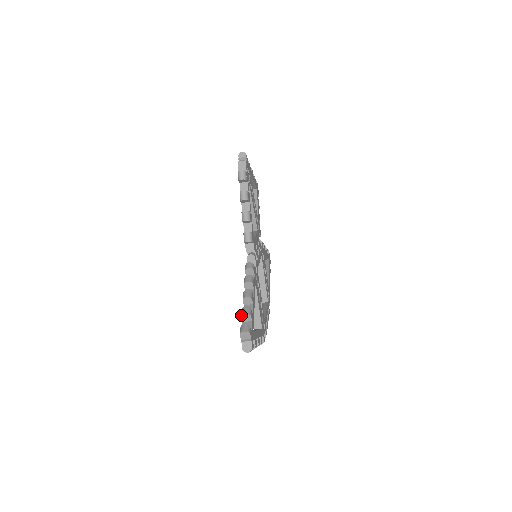
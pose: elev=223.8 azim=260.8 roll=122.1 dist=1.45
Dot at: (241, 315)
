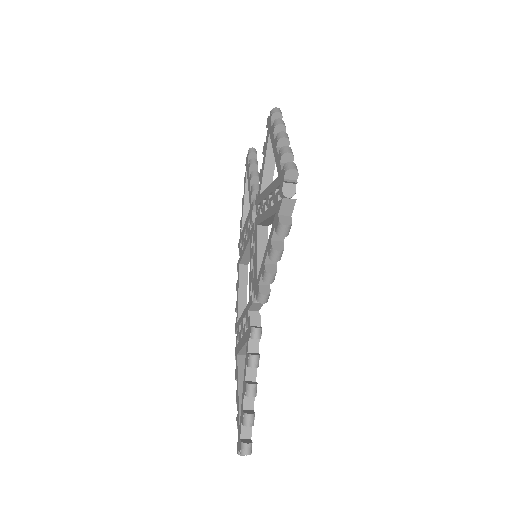
Dot at: (243, 423)
